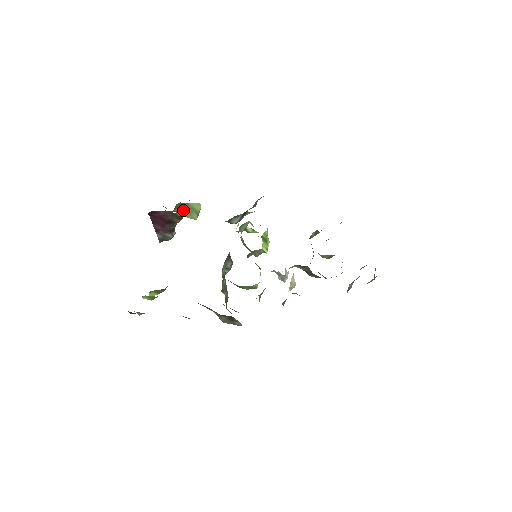
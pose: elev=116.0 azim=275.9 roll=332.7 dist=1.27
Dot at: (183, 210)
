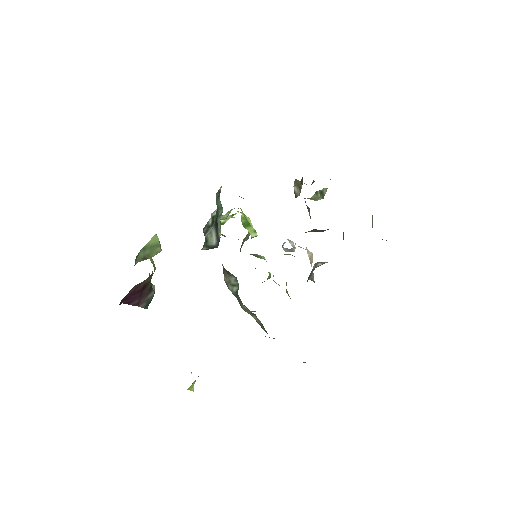
Dot at: (143, 256)
